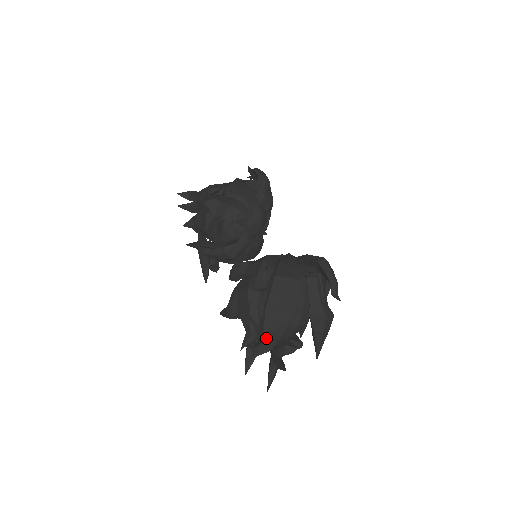
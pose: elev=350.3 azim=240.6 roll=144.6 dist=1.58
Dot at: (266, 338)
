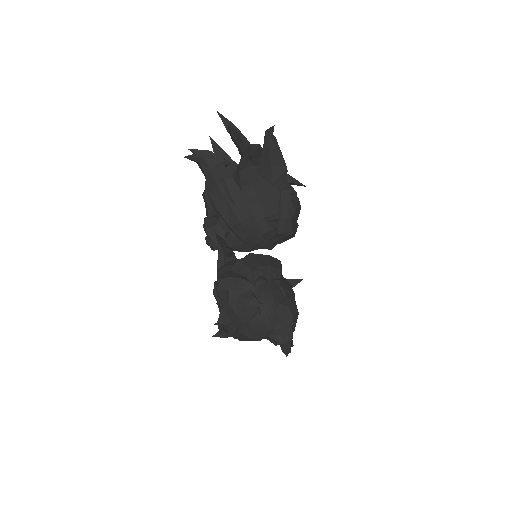
Dot at: occluded
